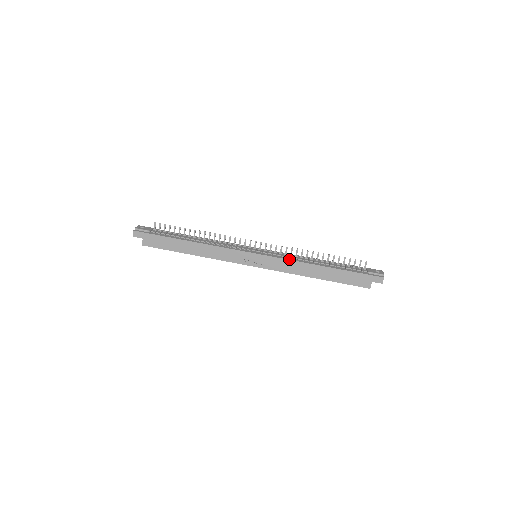
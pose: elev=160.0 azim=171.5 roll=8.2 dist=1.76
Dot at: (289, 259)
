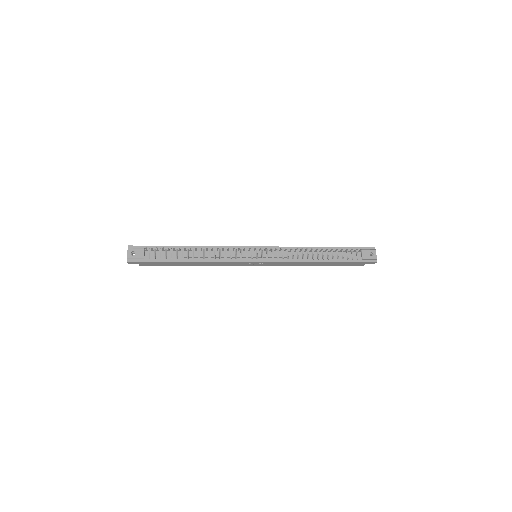
Dot at: (290, 261)
